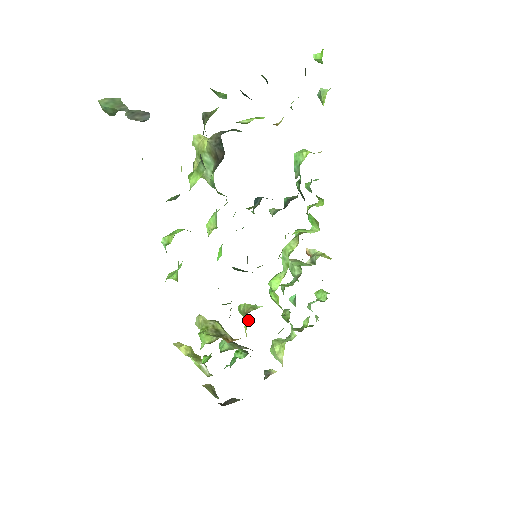
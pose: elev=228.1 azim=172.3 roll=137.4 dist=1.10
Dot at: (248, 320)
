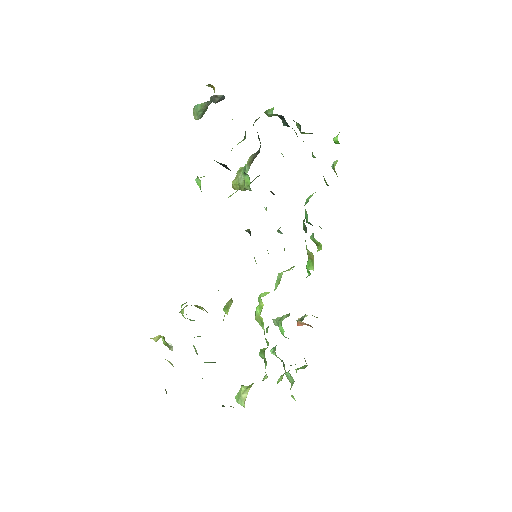
Dot at: (230, 306)
